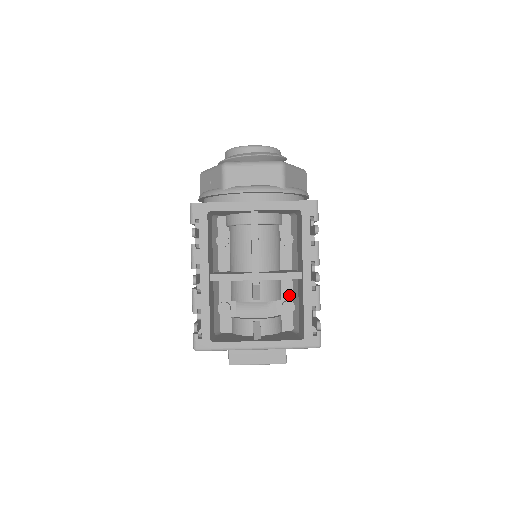
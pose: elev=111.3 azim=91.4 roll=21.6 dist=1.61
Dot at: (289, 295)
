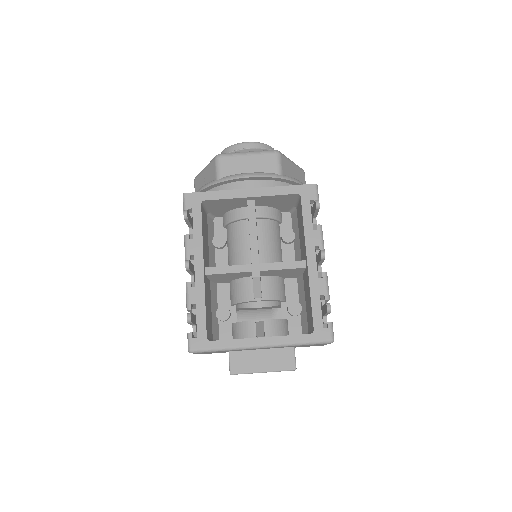
Dot at: (295, 297)
